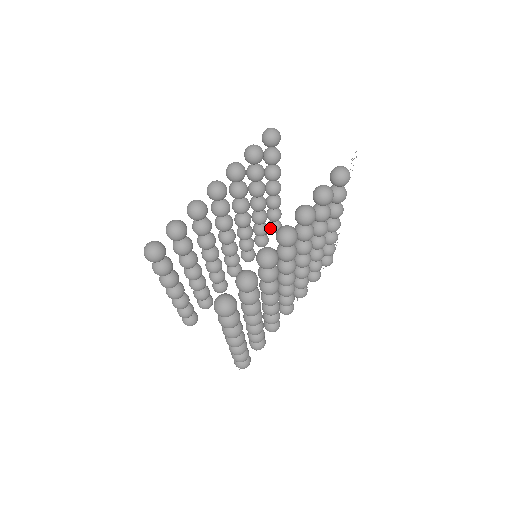
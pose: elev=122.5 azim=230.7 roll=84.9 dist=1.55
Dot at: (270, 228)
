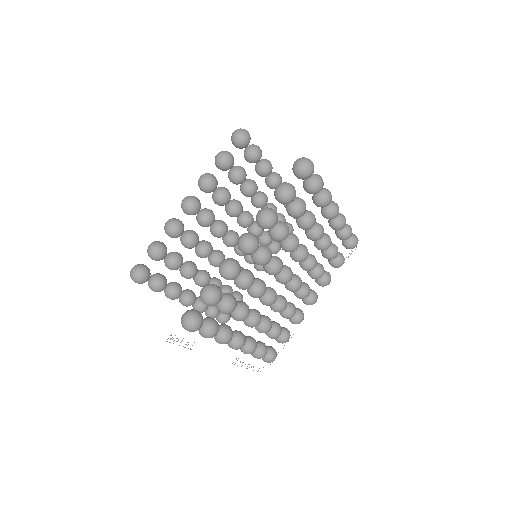
Dot at: occluded
